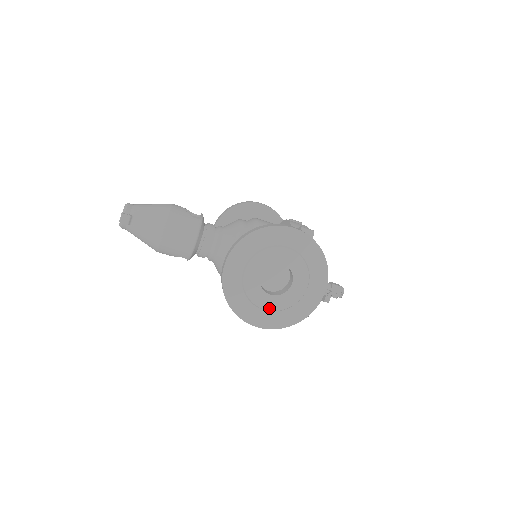
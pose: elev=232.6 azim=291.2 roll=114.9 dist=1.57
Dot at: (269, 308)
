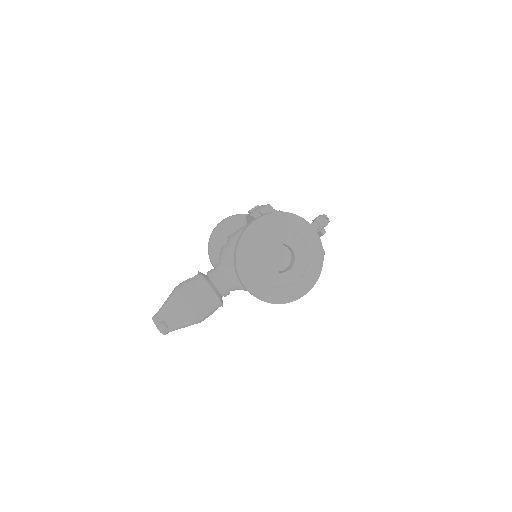
Dot at: (297, 278)
